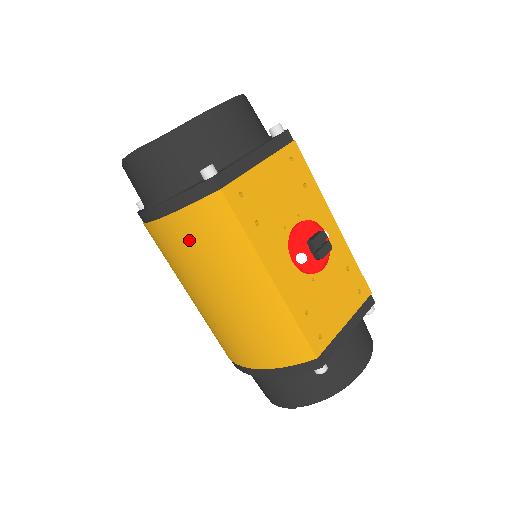
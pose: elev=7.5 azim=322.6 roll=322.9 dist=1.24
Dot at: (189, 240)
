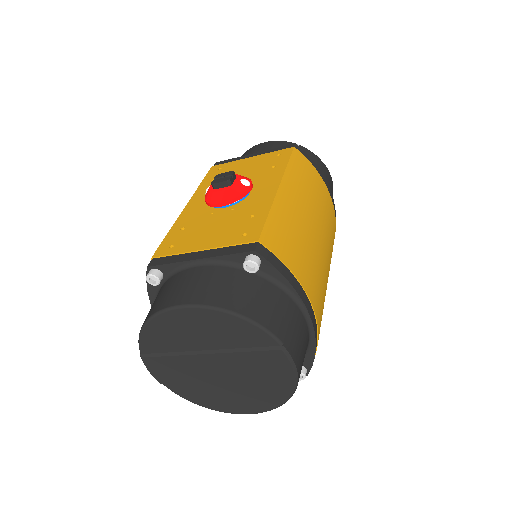
Dot at: occluded
